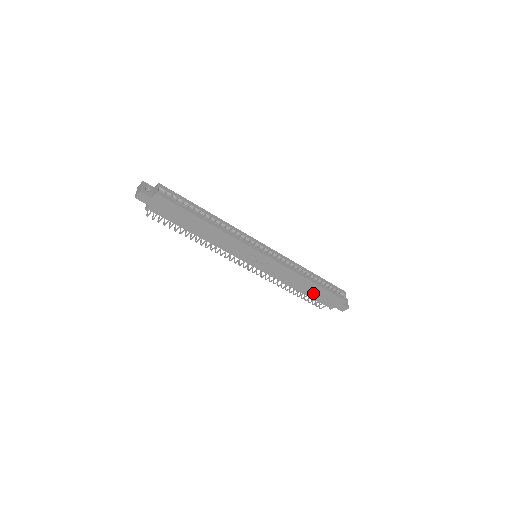
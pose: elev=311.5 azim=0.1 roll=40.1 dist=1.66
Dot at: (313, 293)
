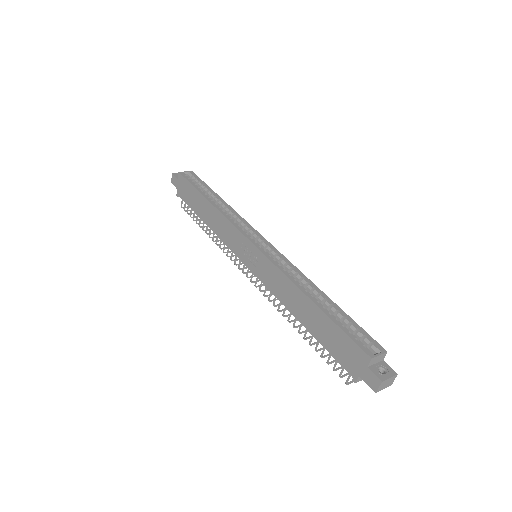
Dot at: (319, 329)
